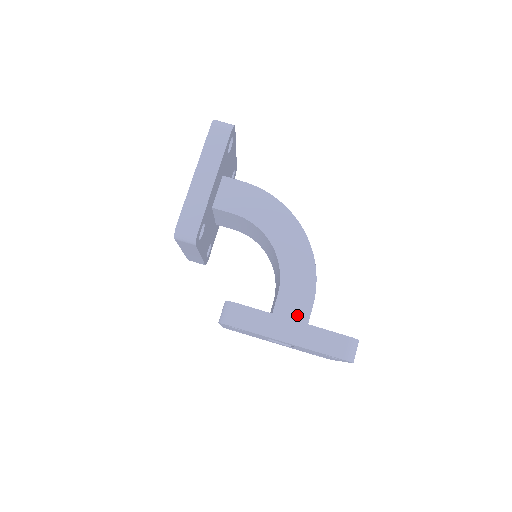
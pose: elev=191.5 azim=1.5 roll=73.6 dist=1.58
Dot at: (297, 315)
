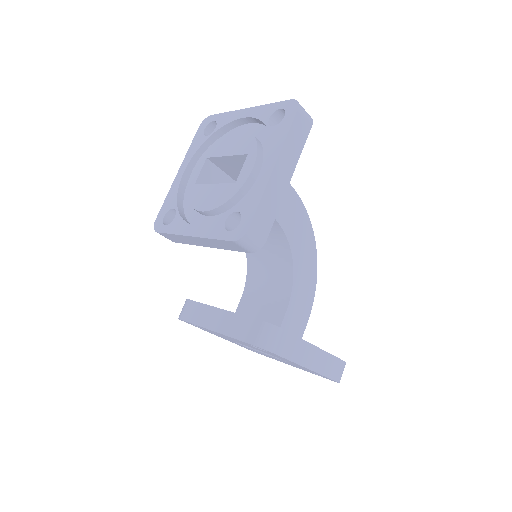
Dot at: (296, 332)
